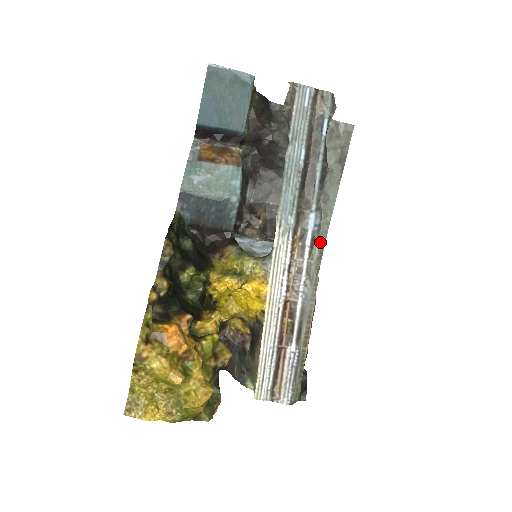
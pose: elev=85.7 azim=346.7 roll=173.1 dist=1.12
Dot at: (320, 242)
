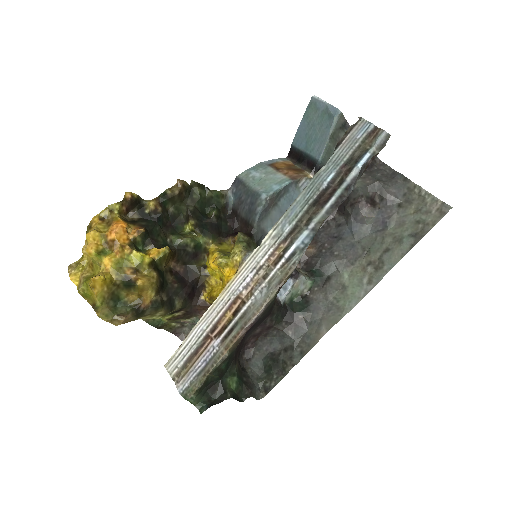
Dot at: (298, 260)
